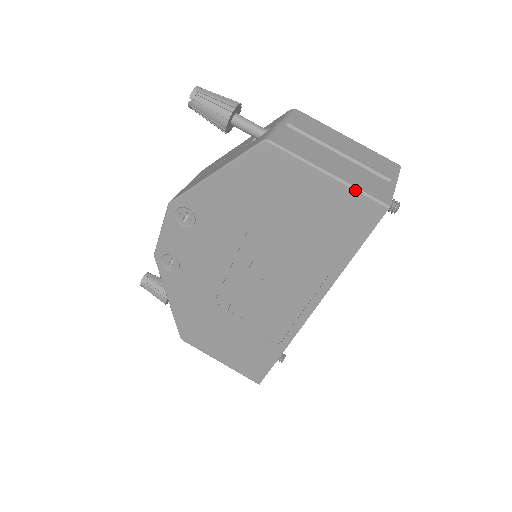
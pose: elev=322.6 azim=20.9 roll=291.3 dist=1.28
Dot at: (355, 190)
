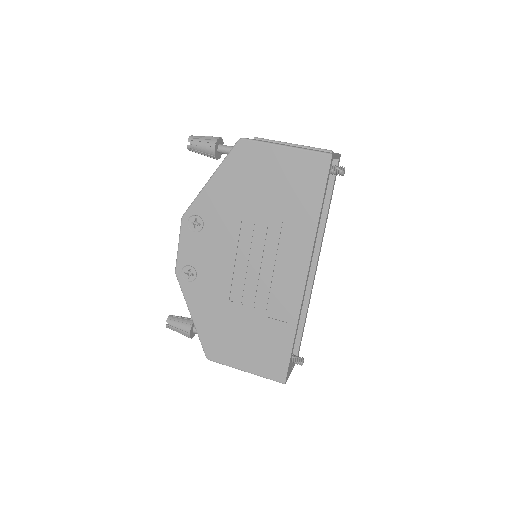
Dot at: (306, 150)
